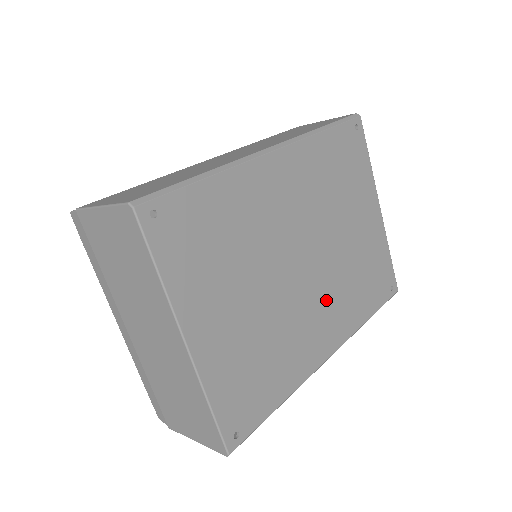
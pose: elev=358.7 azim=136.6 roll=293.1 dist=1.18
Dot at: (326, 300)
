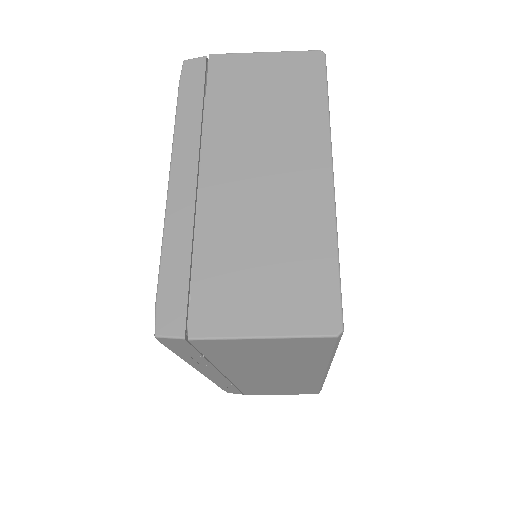
Dot at: occluded
